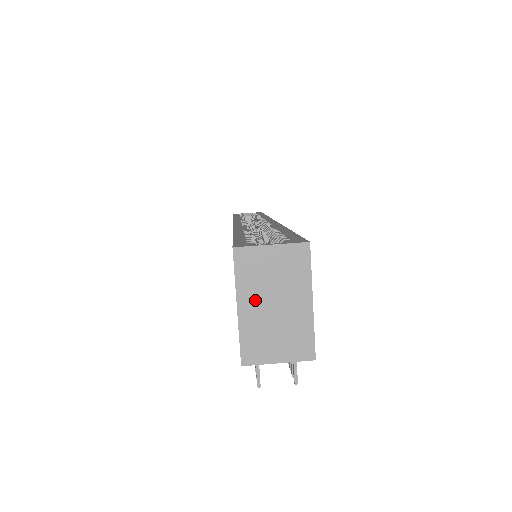
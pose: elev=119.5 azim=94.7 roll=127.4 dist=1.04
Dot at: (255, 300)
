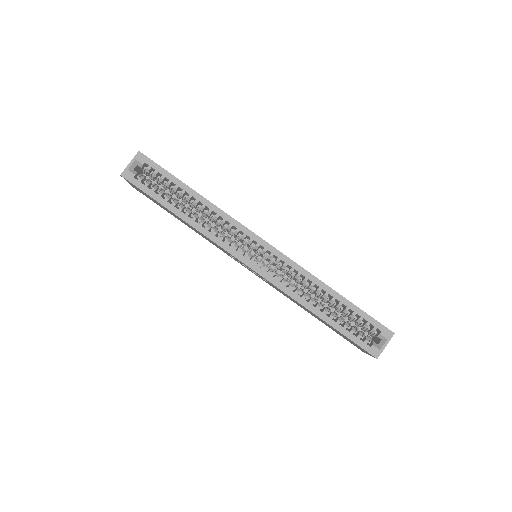
Dot at: occluded
